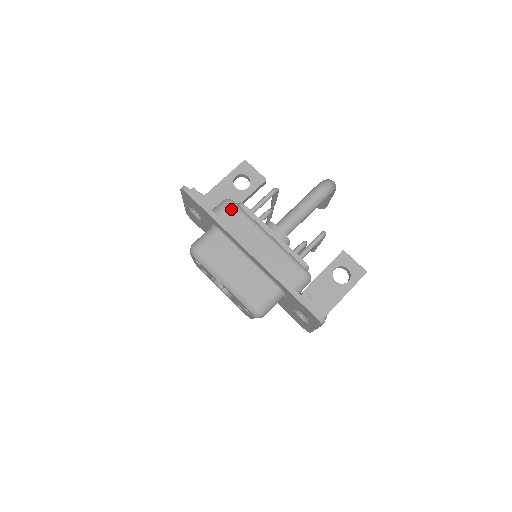
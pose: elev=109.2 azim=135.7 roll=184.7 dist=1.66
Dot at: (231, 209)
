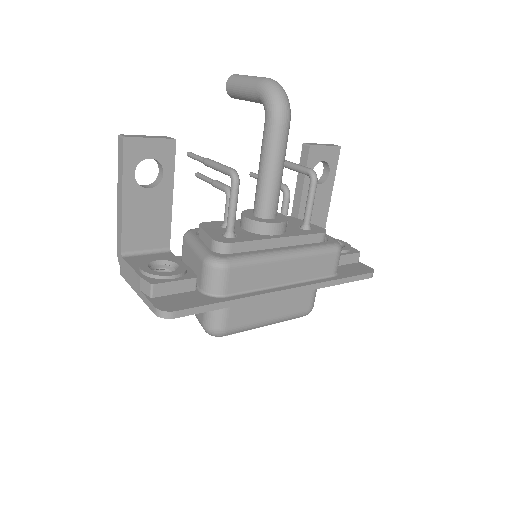
Dot at: (233, 274)
